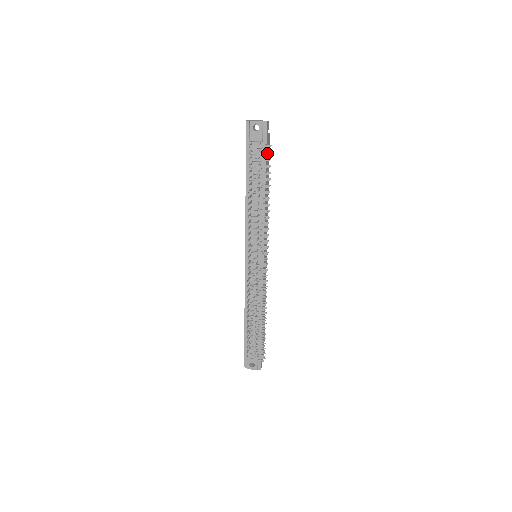
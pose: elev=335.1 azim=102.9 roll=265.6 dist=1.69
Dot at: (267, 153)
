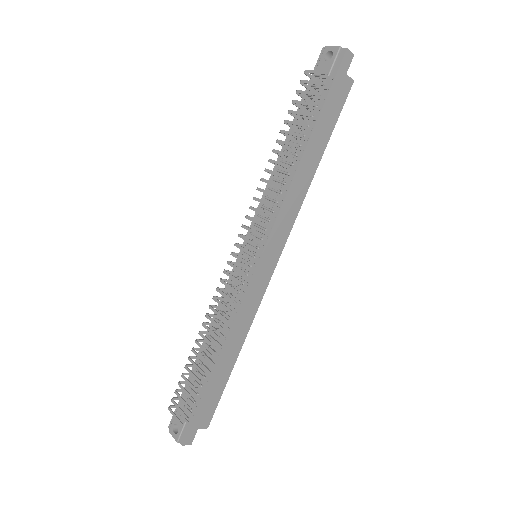
Dot at: (320, 83)
